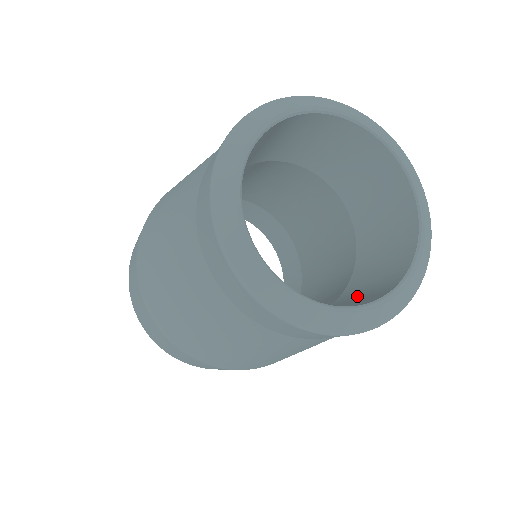
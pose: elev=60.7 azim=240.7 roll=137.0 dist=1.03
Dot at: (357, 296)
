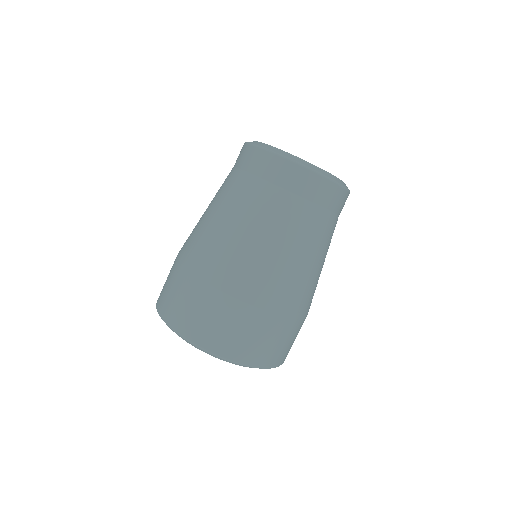
Dot at: occluded
